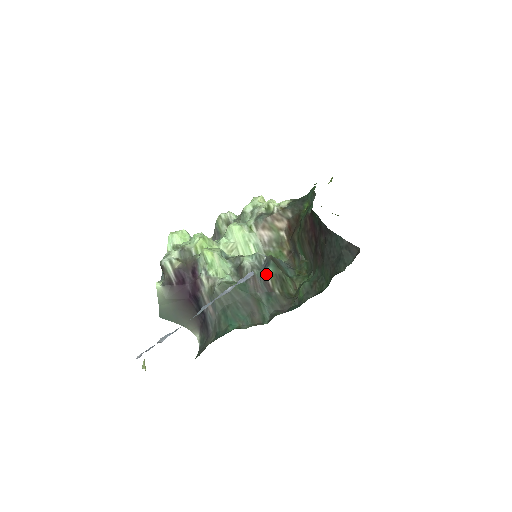
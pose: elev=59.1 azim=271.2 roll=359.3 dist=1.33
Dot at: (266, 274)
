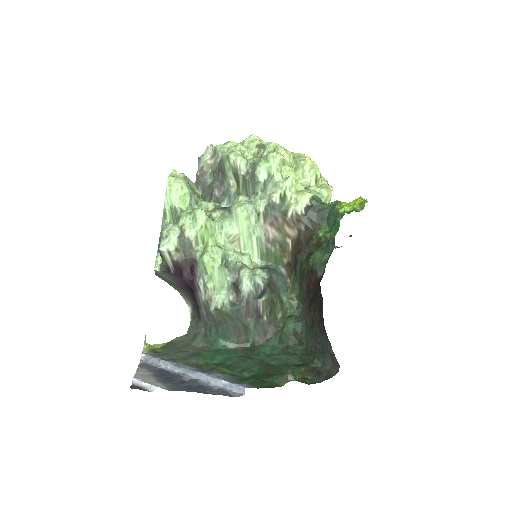
Dot at: (260, 302)
